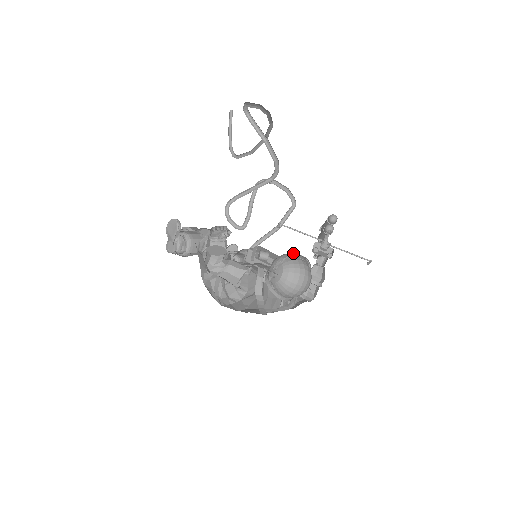
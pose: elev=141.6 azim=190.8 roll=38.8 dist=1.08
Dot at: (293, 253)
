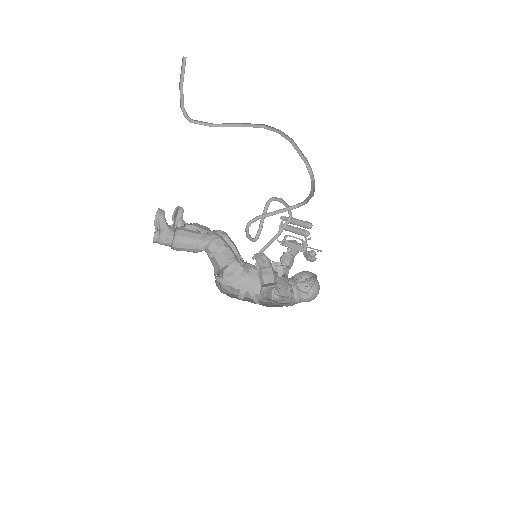
Dot at: occluded
